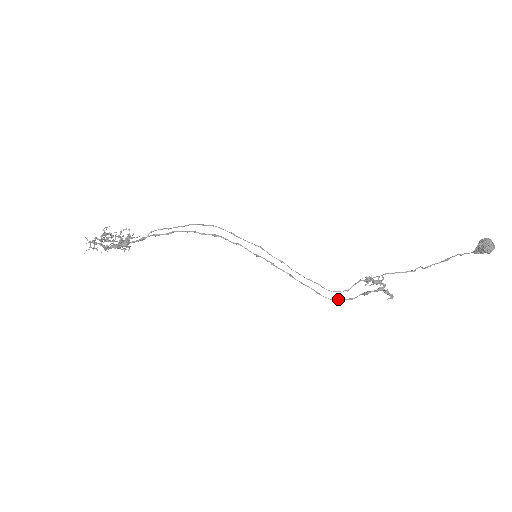
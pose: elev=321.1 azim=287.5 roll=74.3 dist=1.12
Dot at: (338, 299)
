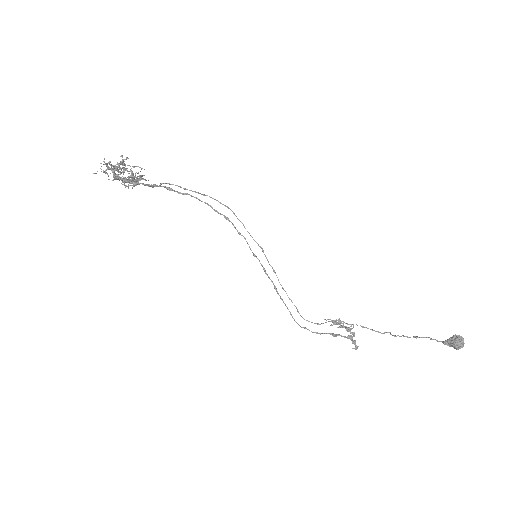
Dot at: (306, 328)
